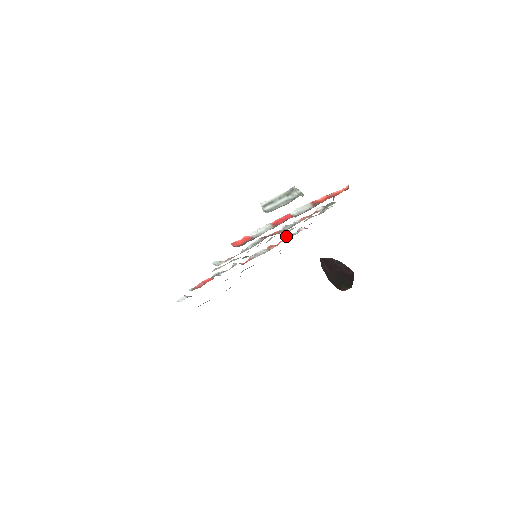
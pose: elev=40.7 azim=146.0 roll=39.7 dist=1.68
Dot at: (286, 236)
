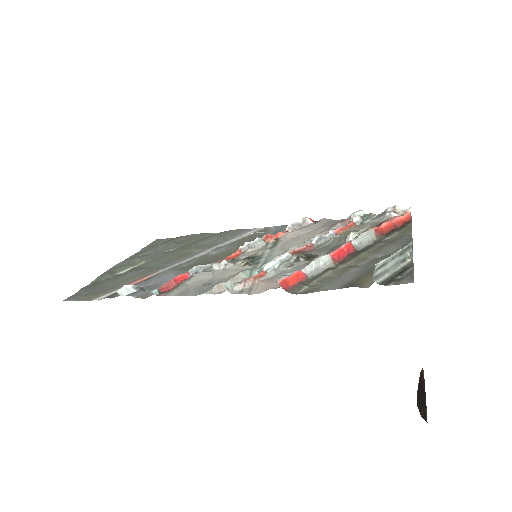
Dot at: (289, 225)
